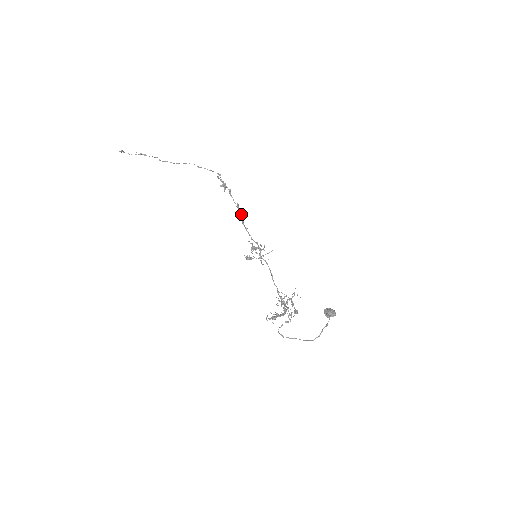
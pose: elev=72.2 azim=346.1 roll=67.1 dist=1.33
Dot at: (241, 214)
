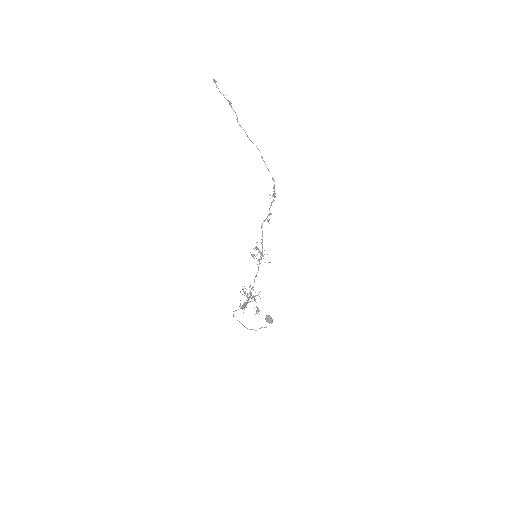
Dot at: occluded
